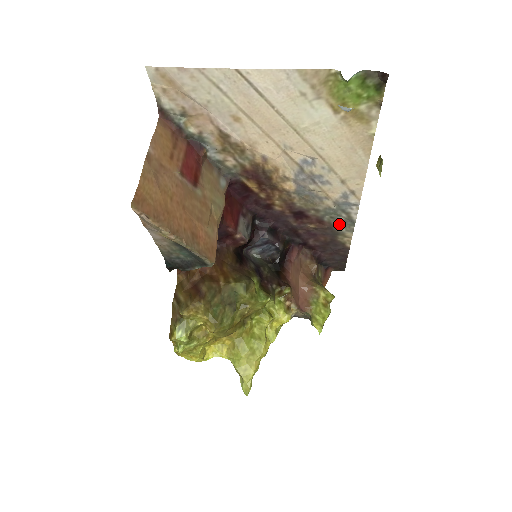
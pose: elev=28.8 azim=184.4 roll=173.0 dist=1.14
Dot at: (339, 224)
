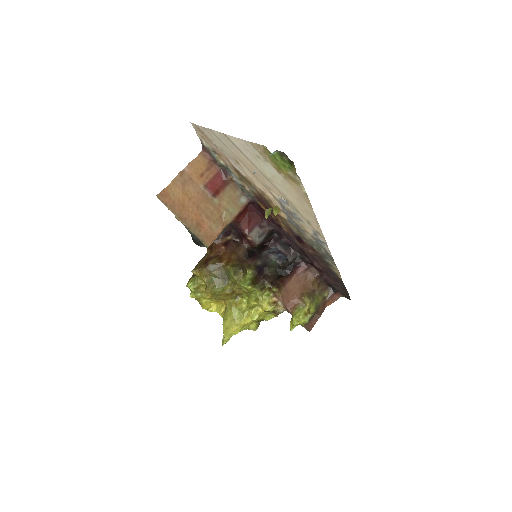
Dot at: (325, 256)
